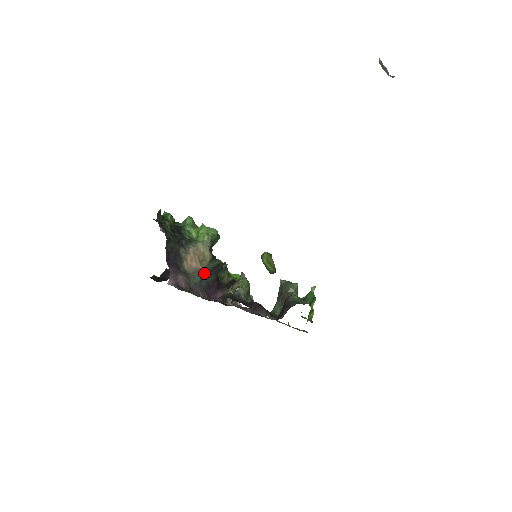
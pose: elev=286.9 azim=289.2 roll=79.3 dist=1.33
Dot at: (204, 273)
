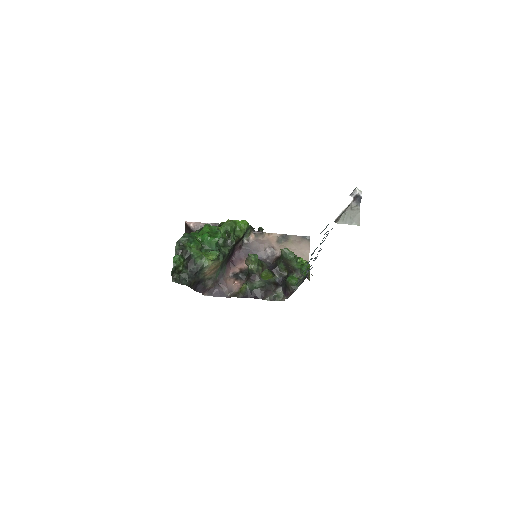
Dot at: (221, 264)
